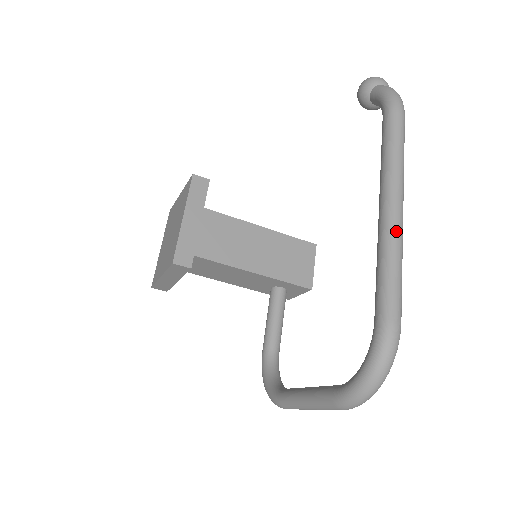
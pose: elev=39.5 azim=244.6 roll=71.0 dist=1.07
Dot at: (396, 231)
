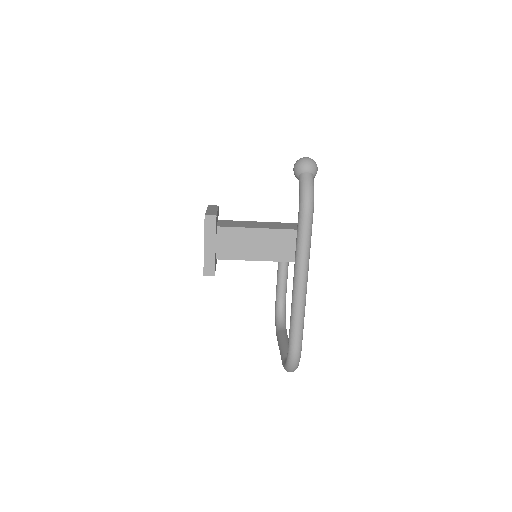
Dot at: (298, 301)
